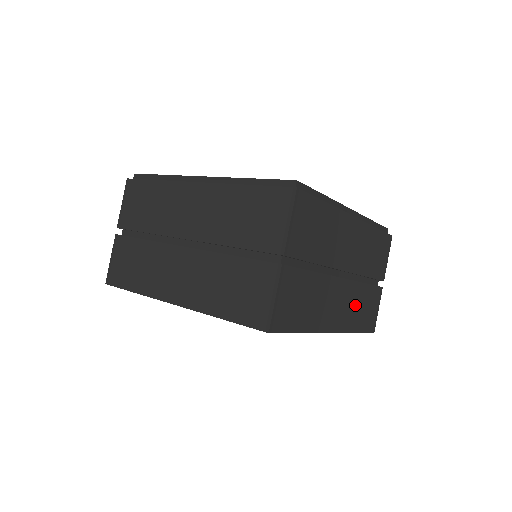
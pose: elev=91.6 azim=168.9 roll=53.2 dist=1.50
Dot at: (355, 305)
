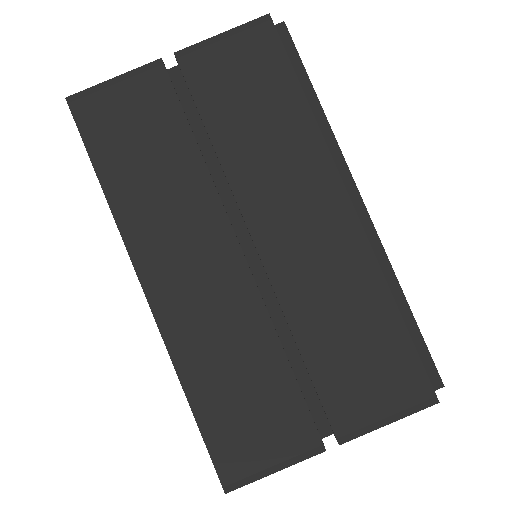
Dot at: (229, 344)
